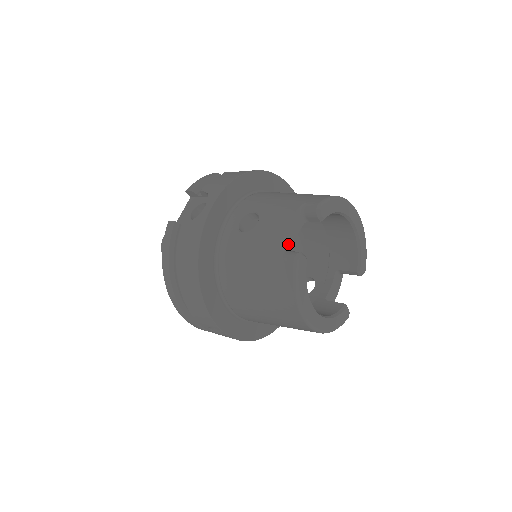
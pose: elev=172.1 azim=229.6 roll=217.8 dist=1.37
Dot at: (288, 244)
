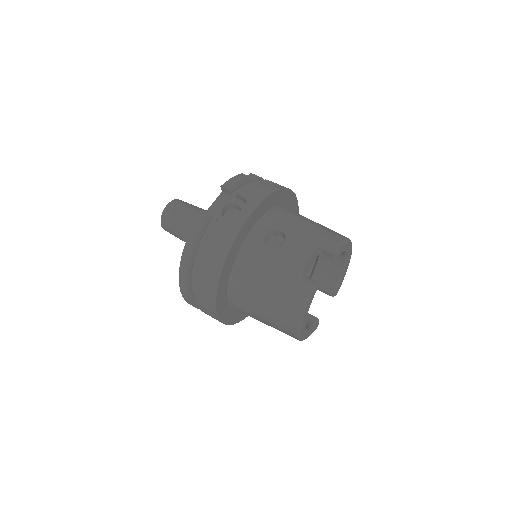
Dot at: (306, 270)
